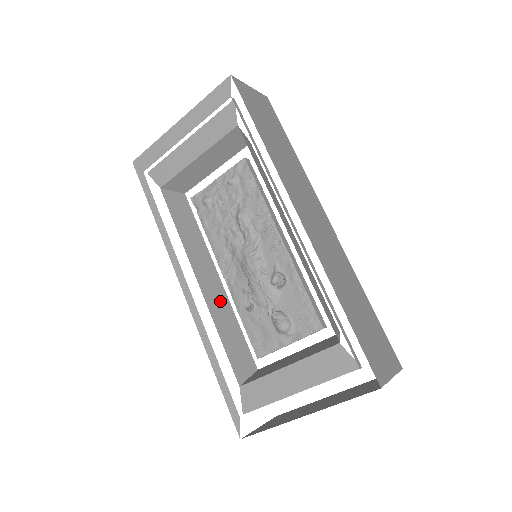
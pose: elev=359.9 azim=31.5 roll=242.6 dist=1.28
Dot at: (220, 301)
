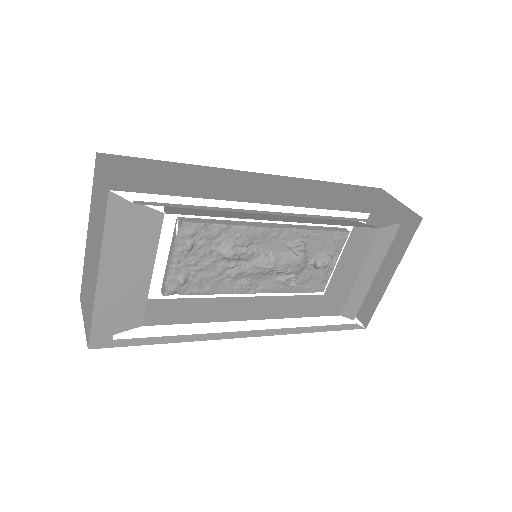
Dot at: (269, 305)
